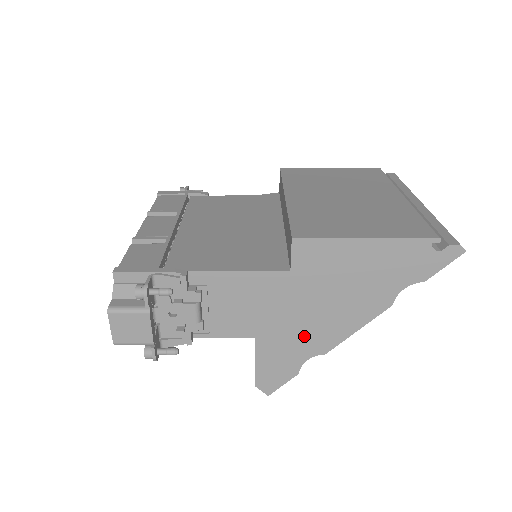
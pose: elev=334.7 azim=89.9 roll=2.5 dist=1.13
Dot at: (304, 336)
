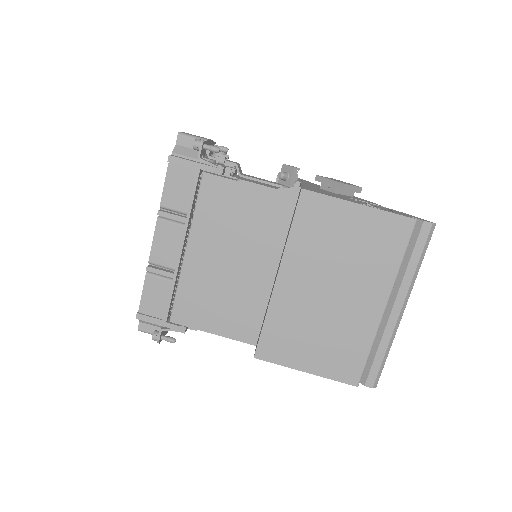
Dot at: occluded
